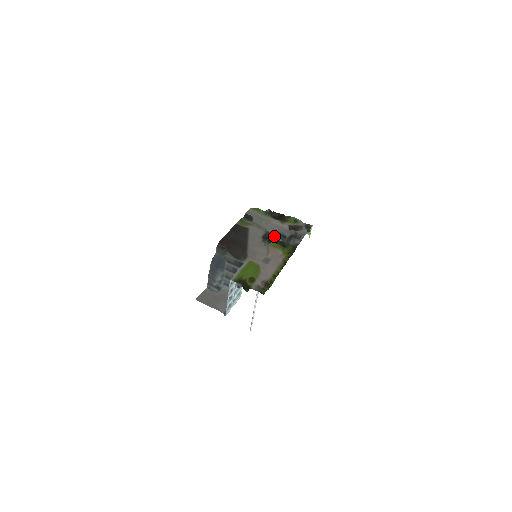
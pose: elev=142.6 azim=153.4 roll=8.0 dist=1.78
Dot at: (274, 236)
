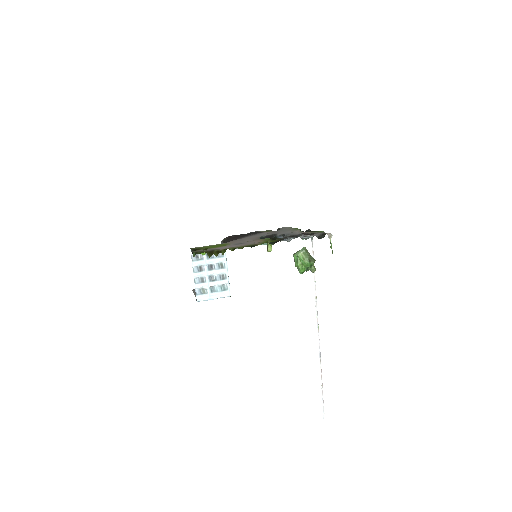
Dot at: (279, 237)
